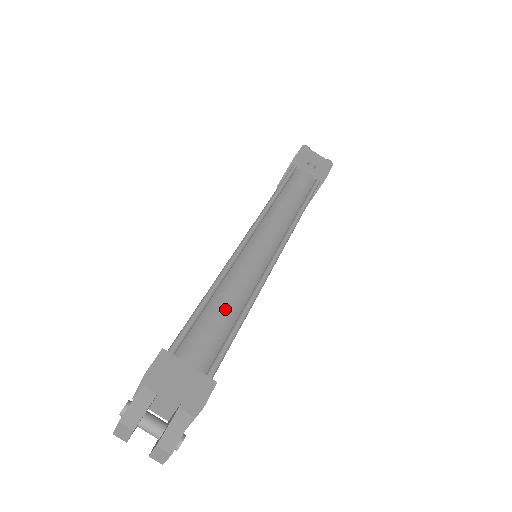
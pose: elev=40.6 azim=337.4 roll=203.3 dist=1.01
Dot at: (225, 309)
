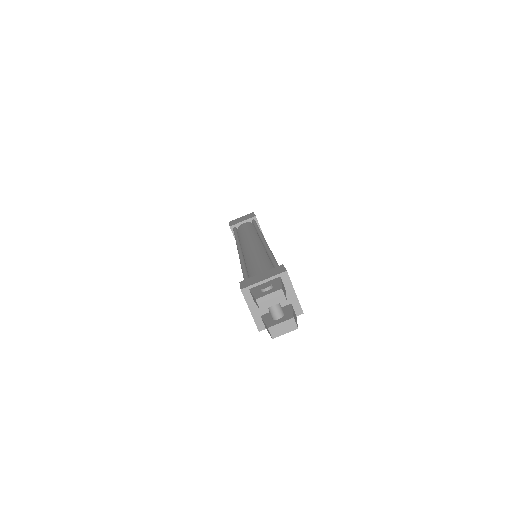
Dot at: occluded
